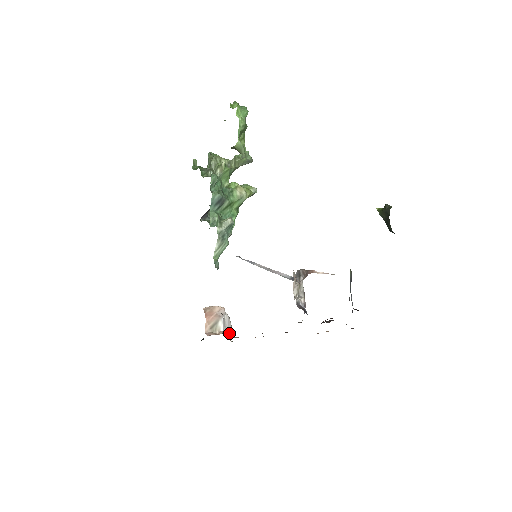
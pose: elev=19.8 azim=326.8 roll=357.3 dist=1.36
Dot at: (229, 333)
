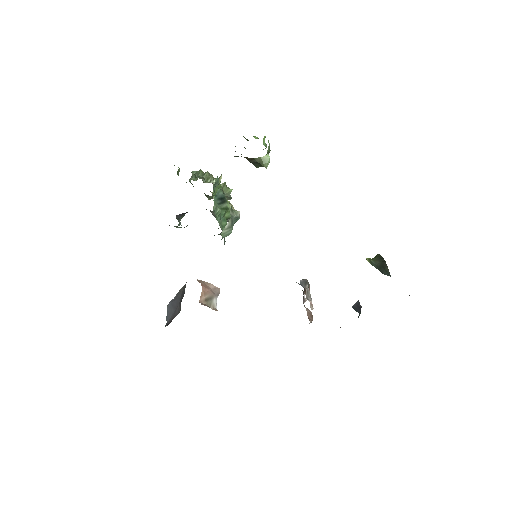
Dot at: occluded
